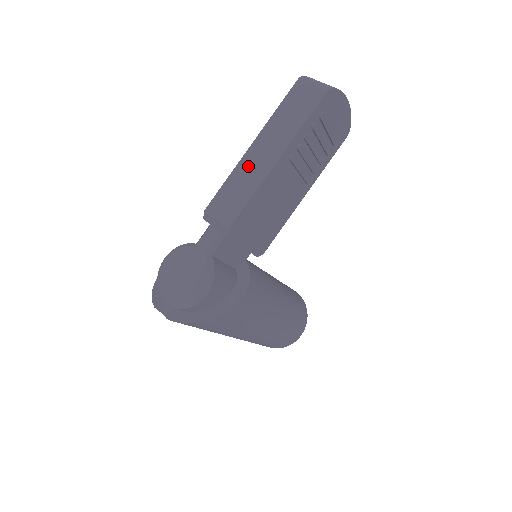
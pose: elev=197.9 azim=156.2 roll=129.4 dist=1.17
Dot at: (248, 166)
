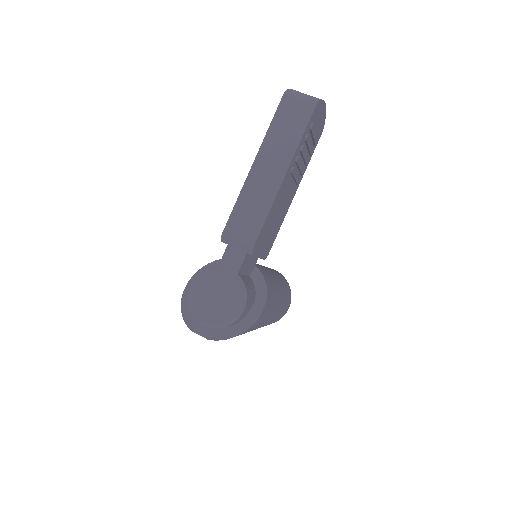
Dot at: (255, 185)
